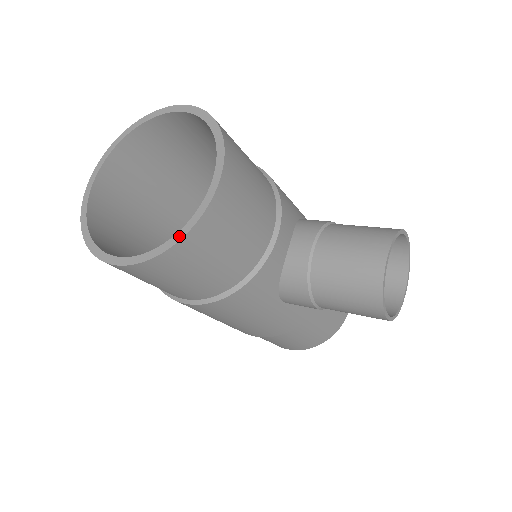
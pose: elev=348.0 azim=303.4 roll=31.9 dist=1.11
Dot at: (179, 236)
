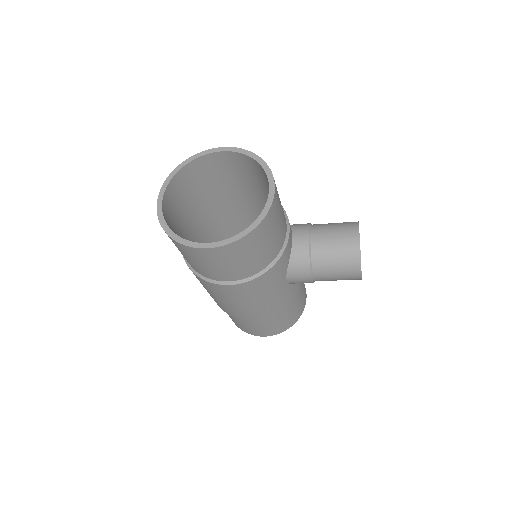
Dot at: (257, 222)
